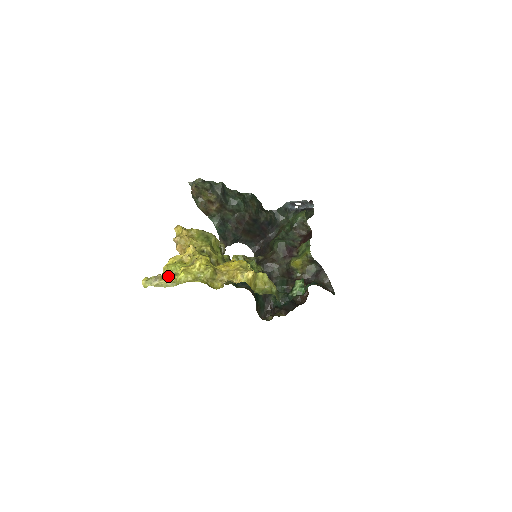
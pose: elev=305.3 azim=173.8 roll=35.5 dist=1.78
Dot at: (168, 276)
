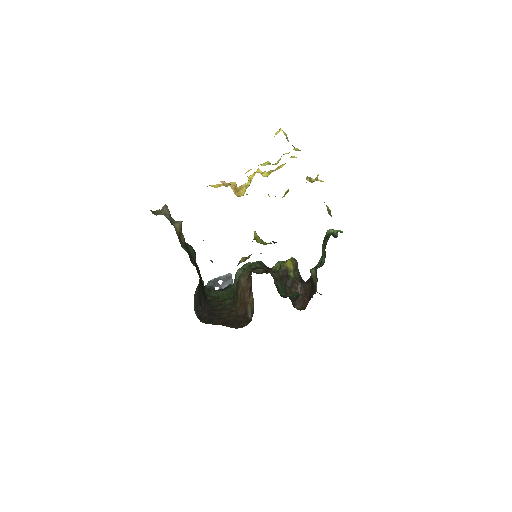
Dot at: occluded
